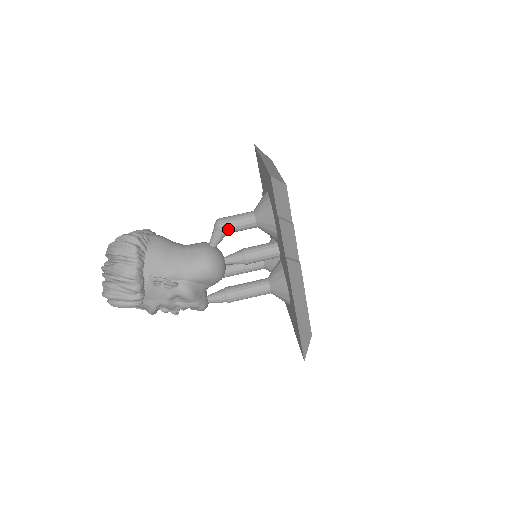
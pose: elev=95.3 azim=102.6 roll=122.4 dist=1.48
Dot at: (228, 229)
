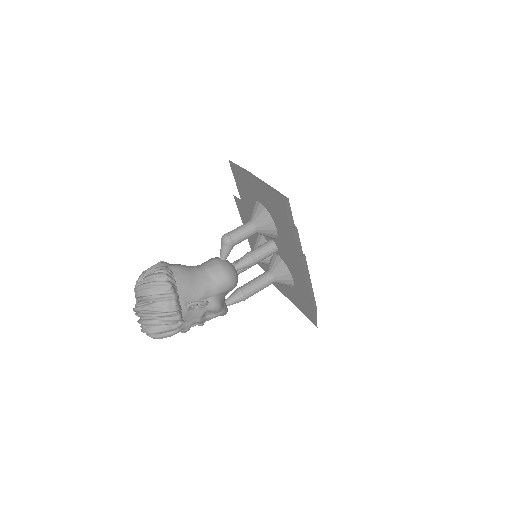
Dot at: (235, 242)
